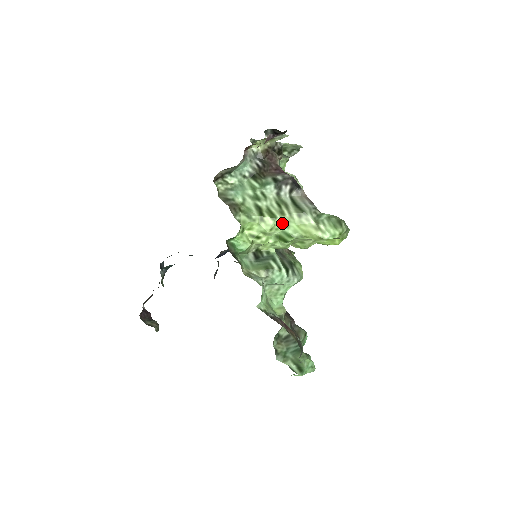
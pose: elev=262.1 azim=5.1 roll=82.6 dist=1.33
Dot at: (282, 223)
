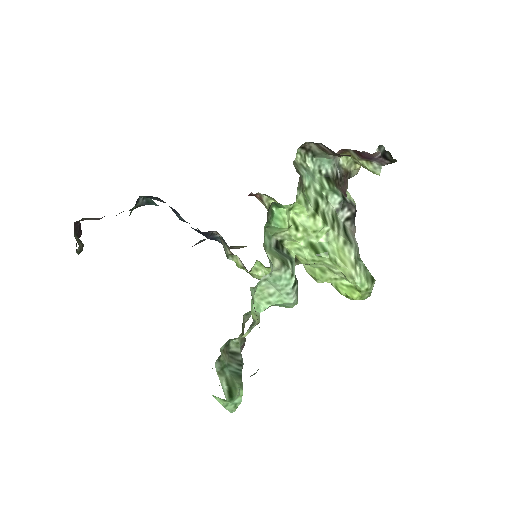
Dot at: (326, 235)
